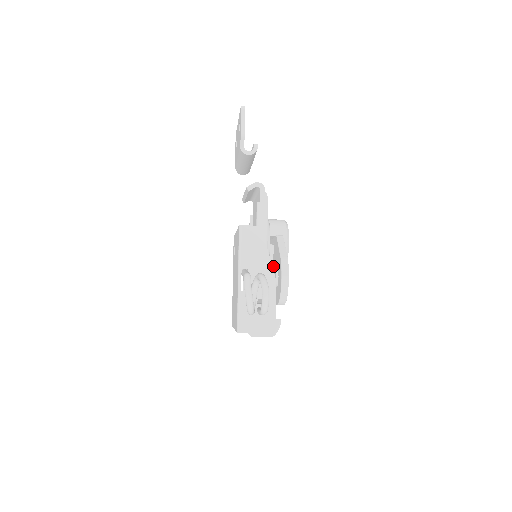
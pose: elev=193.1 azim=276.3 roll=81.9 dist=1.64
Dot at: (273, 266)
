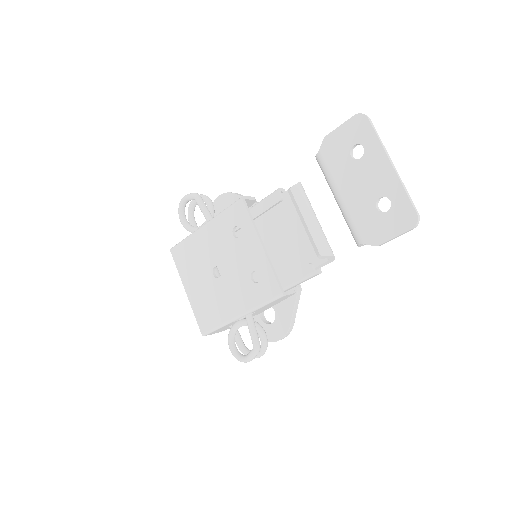
Dot at: occluded
